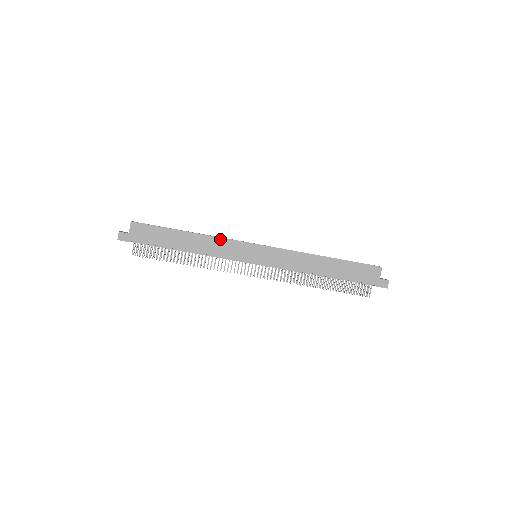
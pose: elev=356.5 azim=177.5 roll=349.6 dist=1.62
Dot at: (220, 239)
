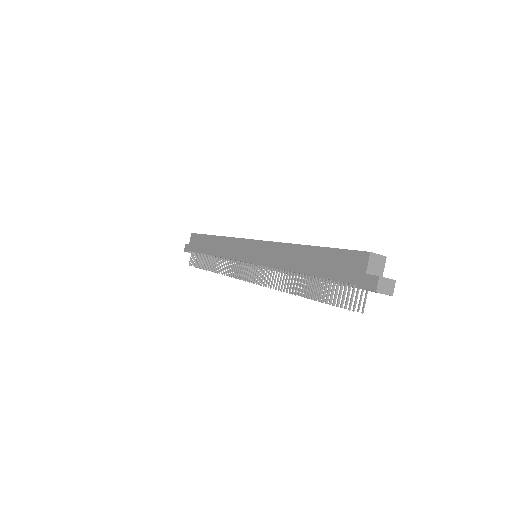
Dot at: (230, 239)
